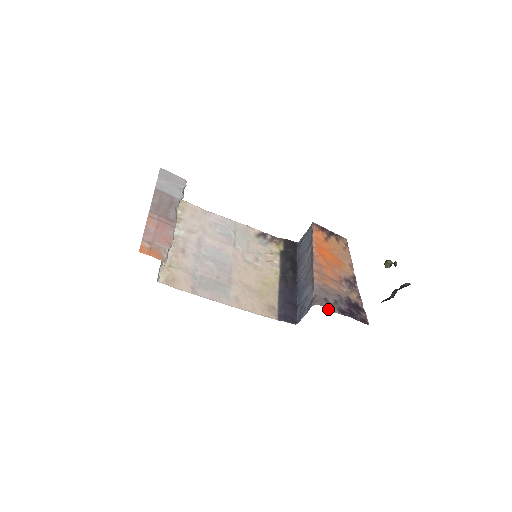
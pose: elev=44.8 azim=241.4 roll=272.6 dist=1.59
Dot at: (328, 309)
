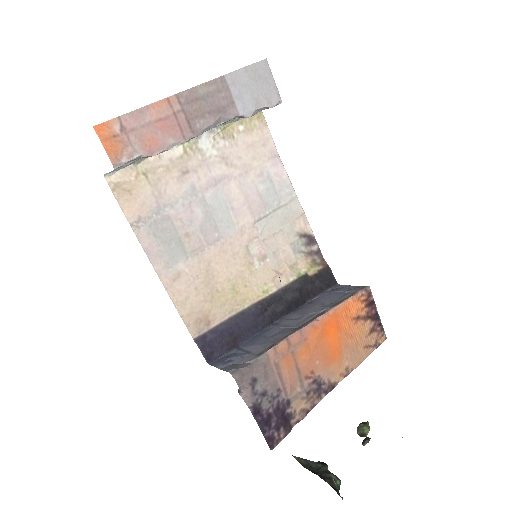
Dot at: (244, 392)
